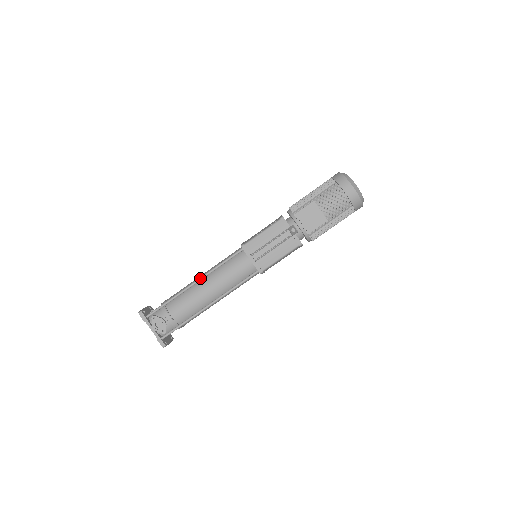
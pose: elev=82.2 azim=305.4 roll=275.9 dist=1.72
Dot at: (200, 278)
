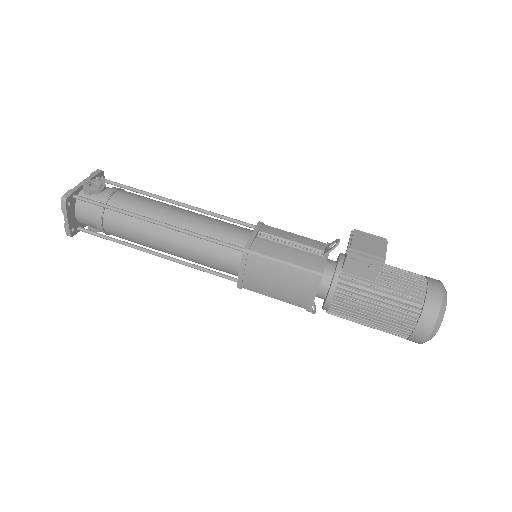
Dot at: (186, 204)
